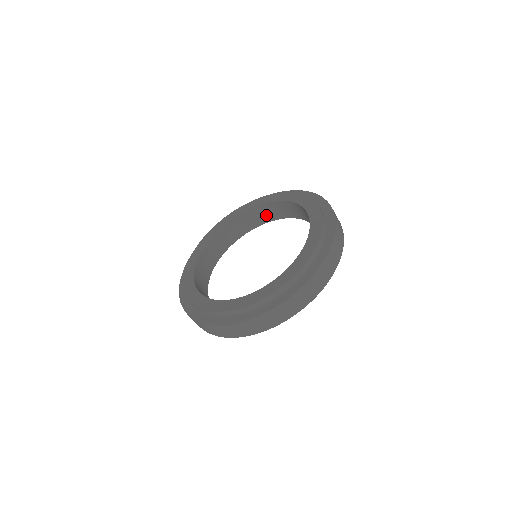
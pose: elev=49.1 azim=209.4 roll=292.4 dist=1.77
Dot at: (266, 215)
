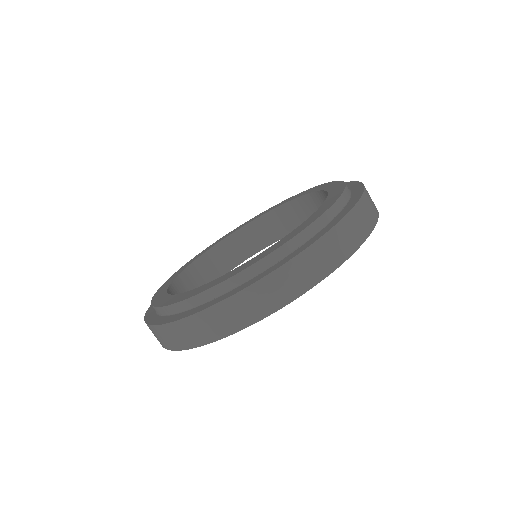
Dot at: (251, 243)
